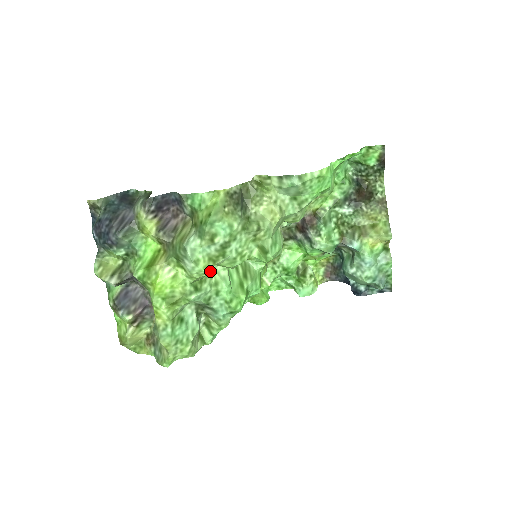
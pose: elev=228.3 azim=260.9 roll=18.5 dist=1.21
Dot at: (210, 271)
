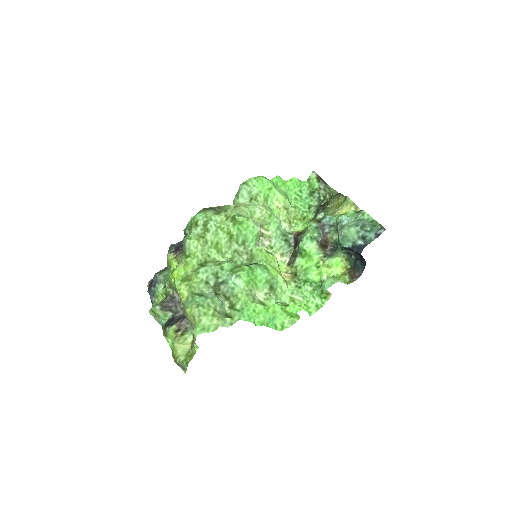
Dot at: (214, 261)
